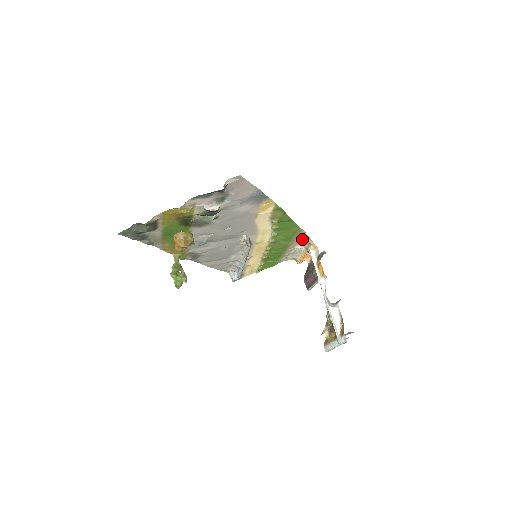
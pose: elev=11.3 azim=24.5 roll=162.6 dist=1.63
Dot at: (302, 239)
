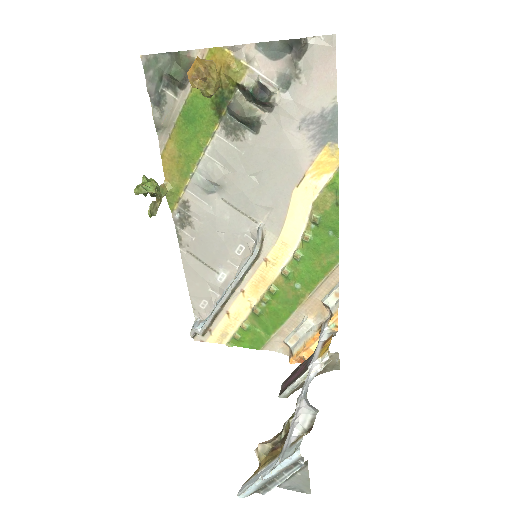
Dot at: (326, 297)
